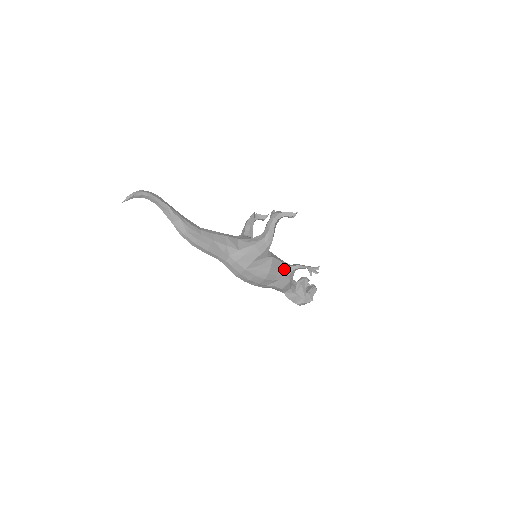
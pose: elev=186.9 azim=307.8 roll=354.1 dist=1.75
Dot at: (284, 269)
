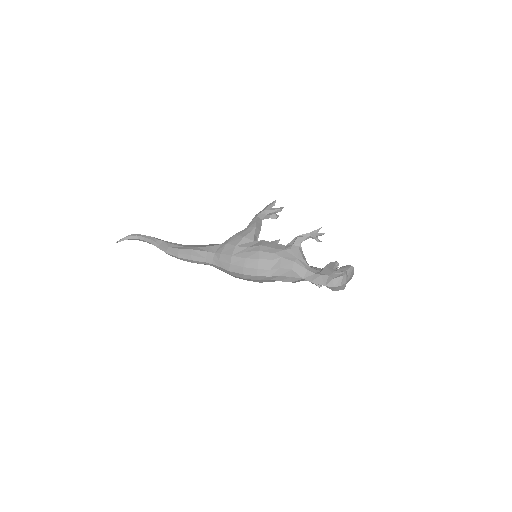
Dot at: (283, 248)
